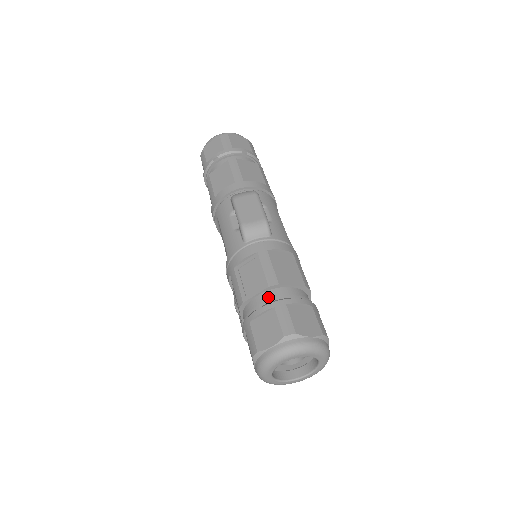
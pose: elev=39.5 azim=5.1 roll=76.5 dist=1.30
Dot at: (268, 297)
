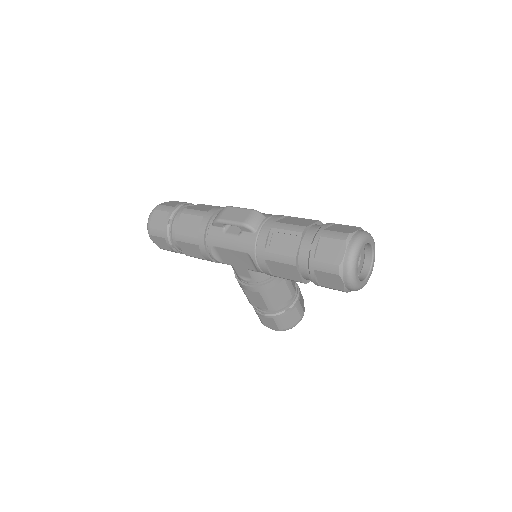
Dot at: (308, 238)
